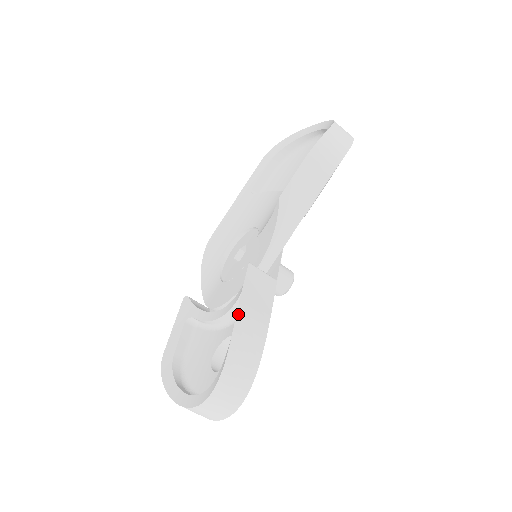
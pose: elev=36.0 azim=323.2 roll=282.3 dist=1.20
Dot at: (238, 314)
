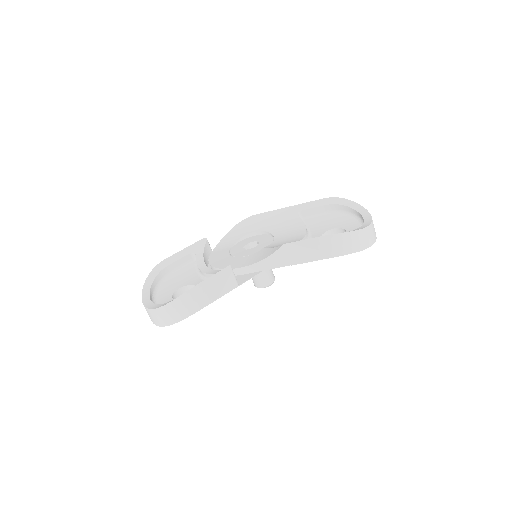
Dot at: (194, 288)
